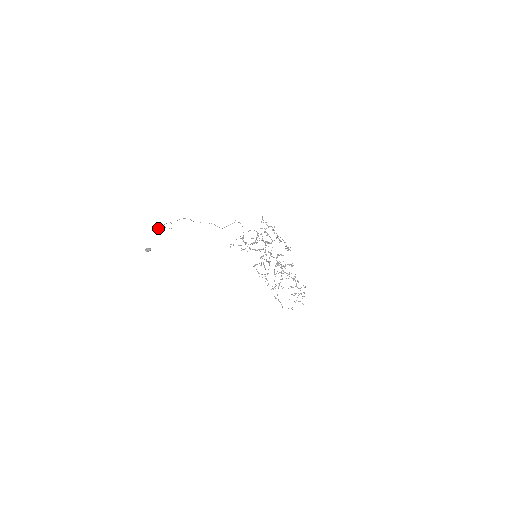
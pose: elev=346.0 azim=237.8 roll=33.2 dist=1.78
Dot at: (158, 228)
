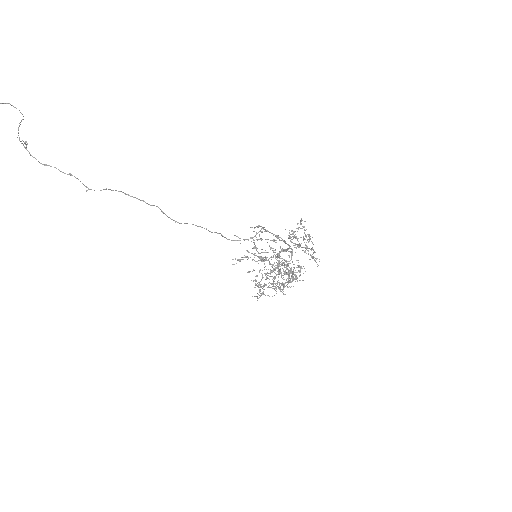
Dot at: out of frame
